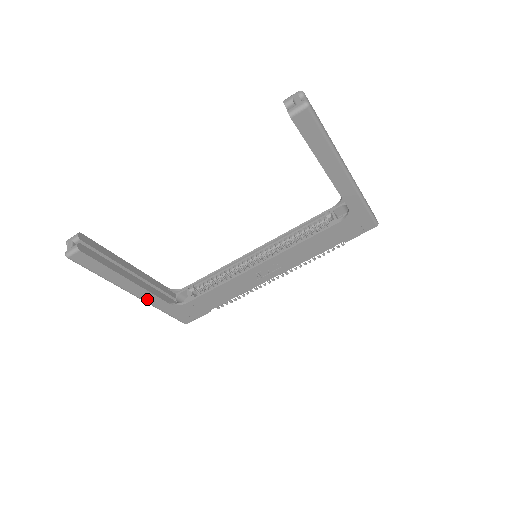
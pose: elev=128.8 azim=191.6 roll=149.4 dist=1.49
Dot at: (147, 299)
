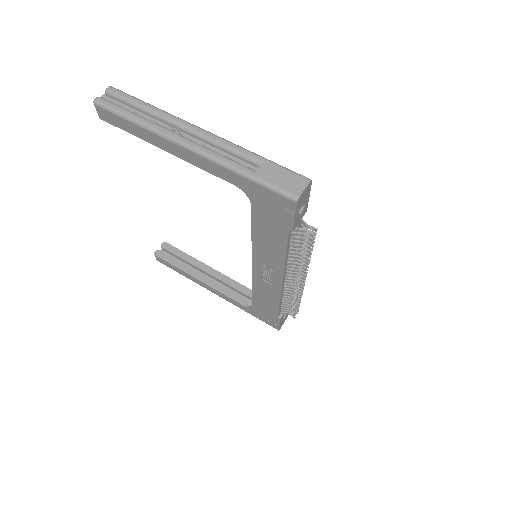
Dot at: (225, 298)
